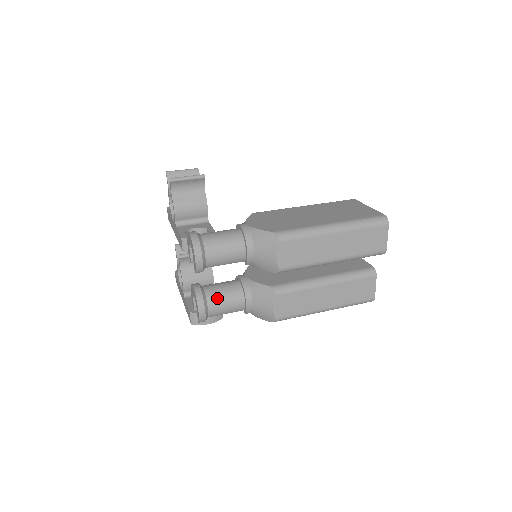
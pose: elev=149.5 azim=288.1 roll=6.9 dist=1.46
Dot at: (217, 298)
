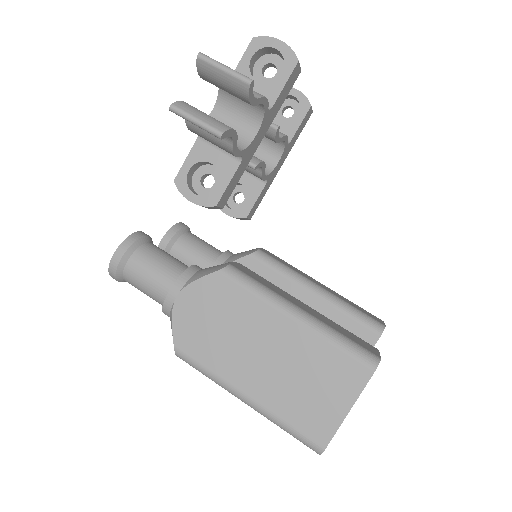
Dot at: occluded
